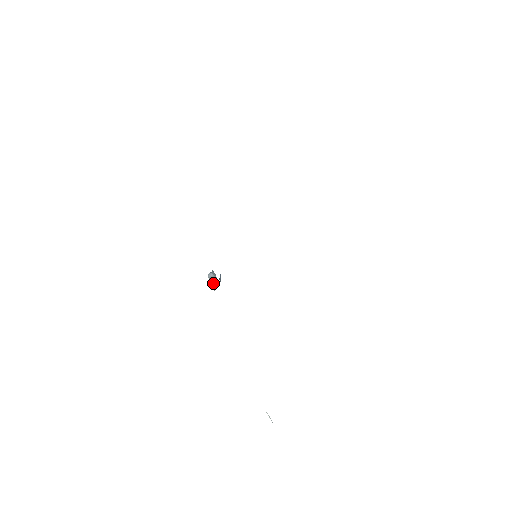
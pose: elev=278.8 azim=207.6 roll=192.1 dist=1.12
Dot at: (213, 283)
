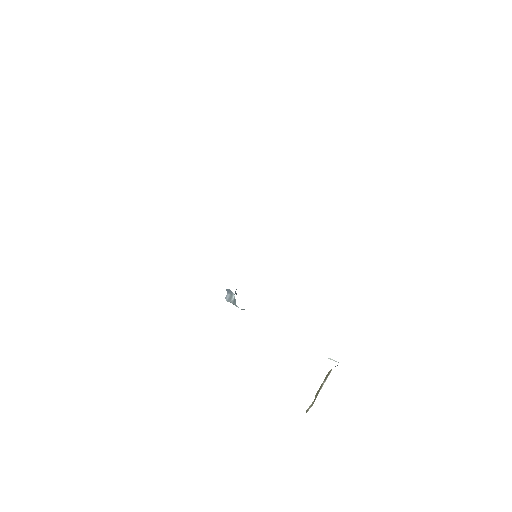
Dot at: (232, 301)
